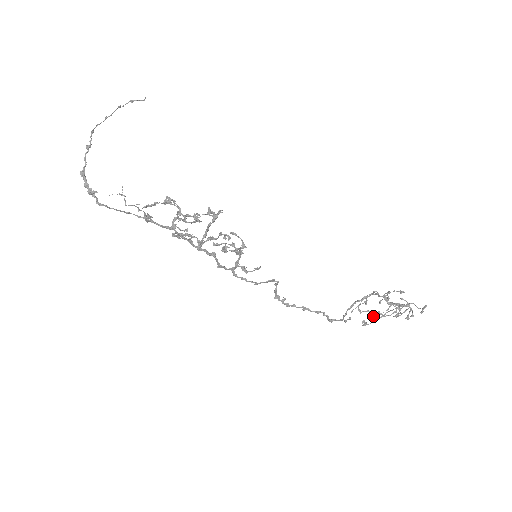
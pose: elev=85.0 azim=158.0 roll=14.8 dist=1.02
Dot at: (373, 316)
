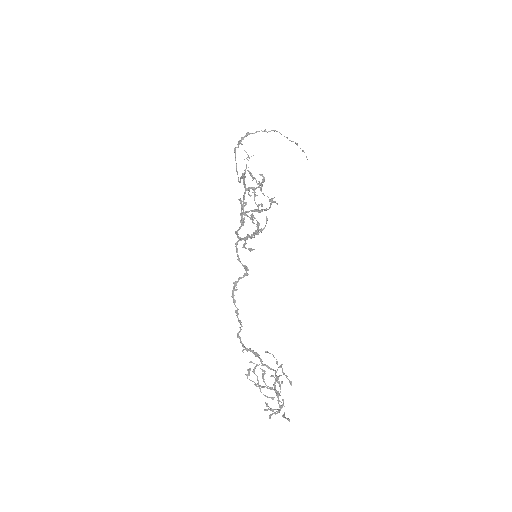
Dot at: occluded
